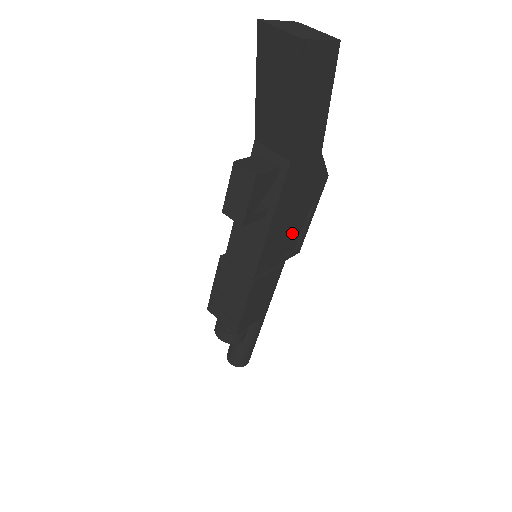
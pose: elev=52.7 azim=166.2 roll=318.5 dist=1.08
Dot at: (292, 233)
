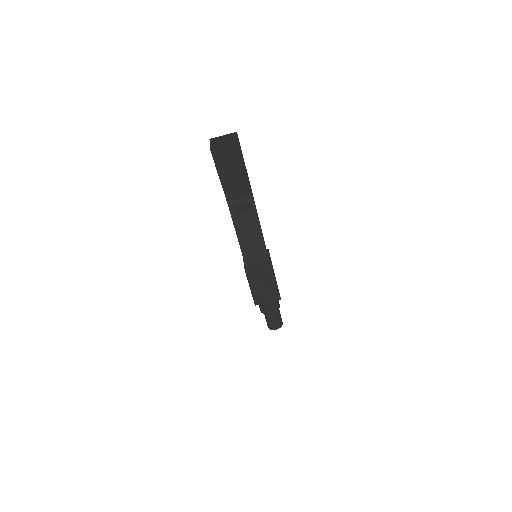
Dot at: occluded
